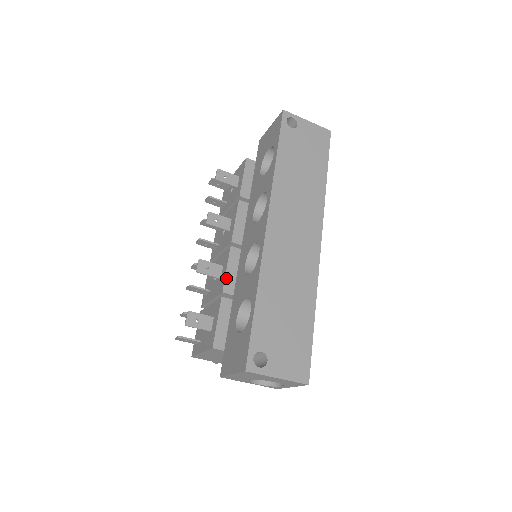
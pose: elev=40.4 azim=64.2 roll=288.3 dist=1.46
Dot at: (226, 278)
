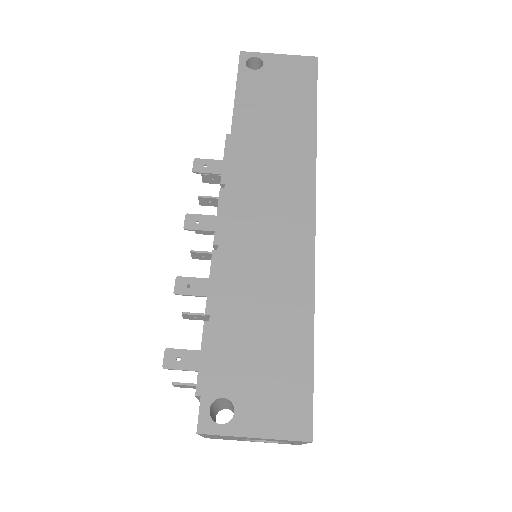
Dot at: (209, 294)
